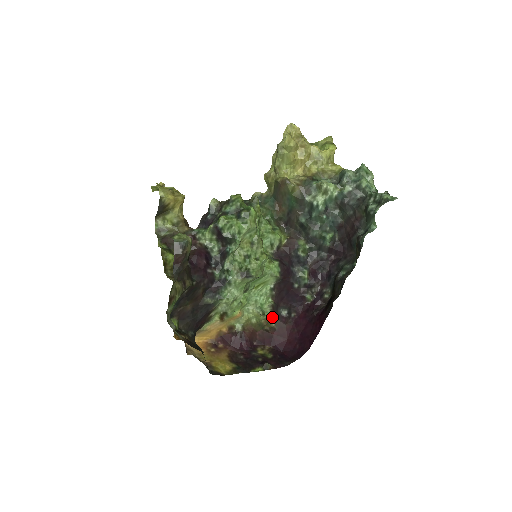
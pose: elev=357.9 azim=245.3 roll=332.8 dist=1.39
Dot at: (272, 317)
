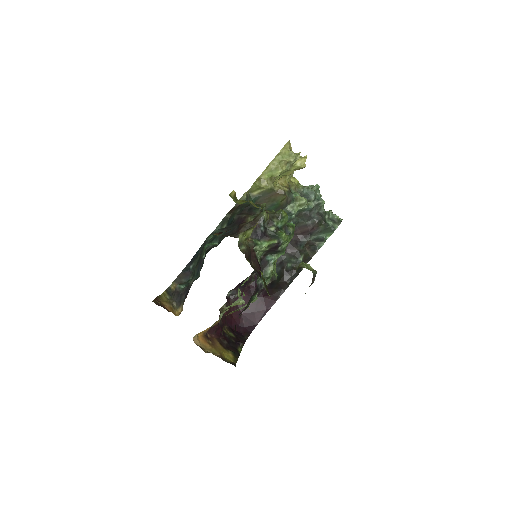
Dot at: occluded
